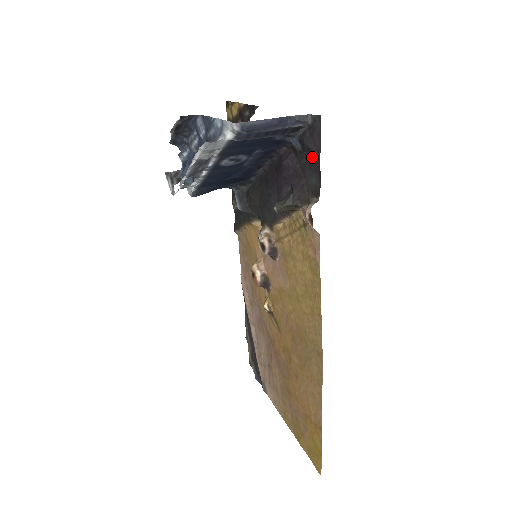
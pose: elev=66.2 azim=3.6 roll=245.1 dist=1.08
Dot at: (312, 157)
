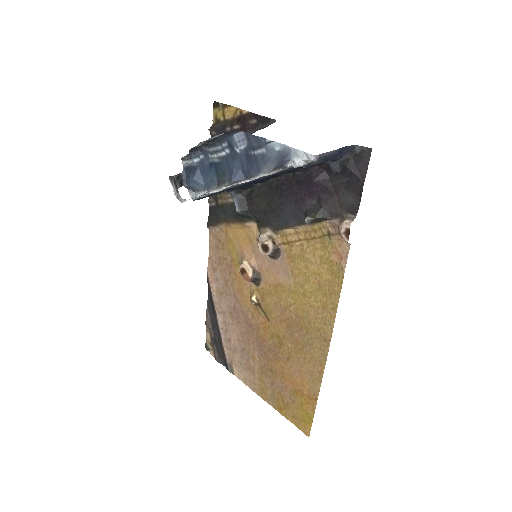
Dot at: (353, 180)
